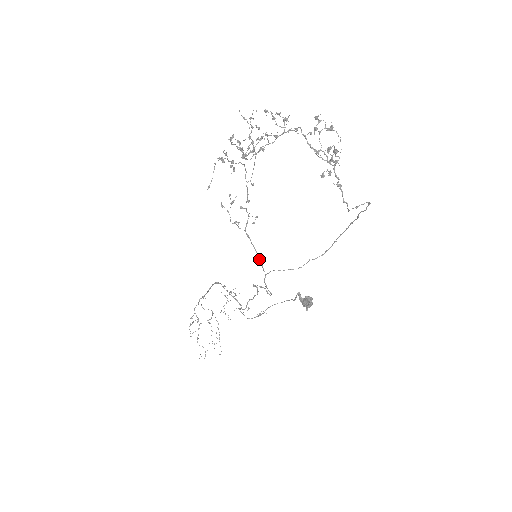
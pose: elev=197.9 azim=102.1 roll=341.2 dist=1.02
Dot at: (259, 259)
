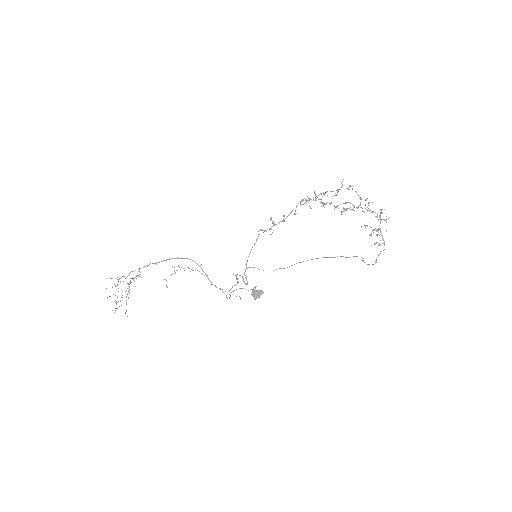
Dot at: (248, 256)
